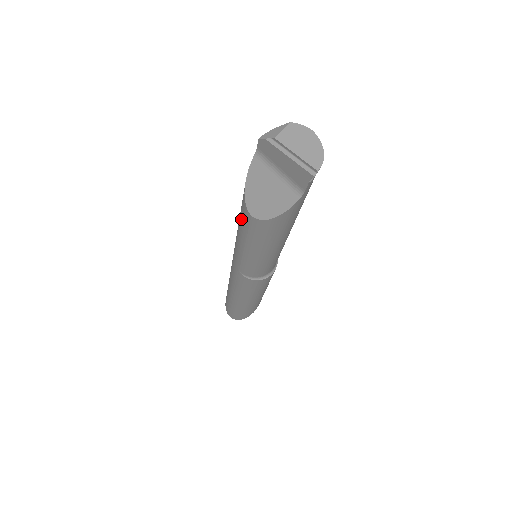
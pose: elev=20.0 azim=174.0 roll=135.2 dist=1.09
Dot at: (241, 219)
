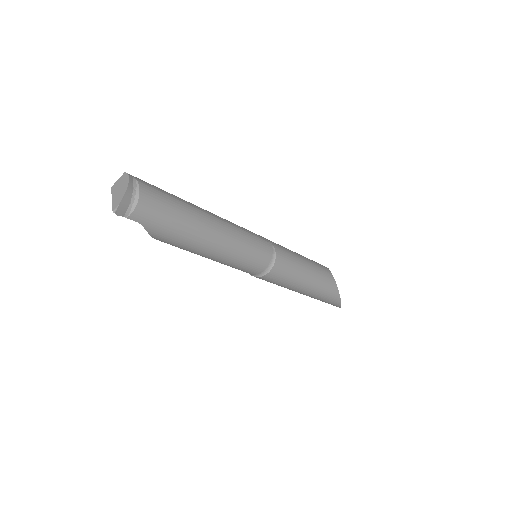
Dot at: occluded
